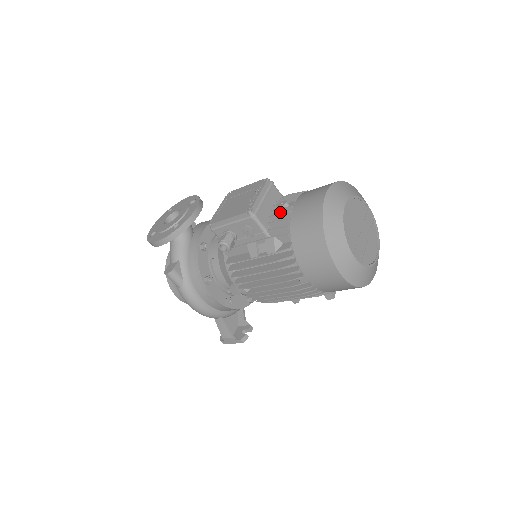
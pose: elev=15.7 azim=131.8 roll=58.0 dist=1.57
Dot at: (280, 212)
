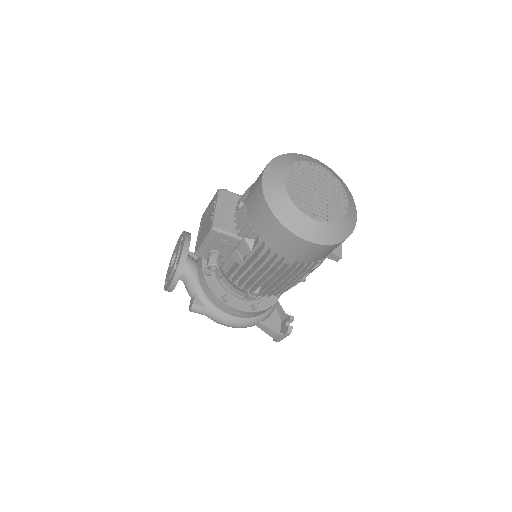
Dot at: occluded
